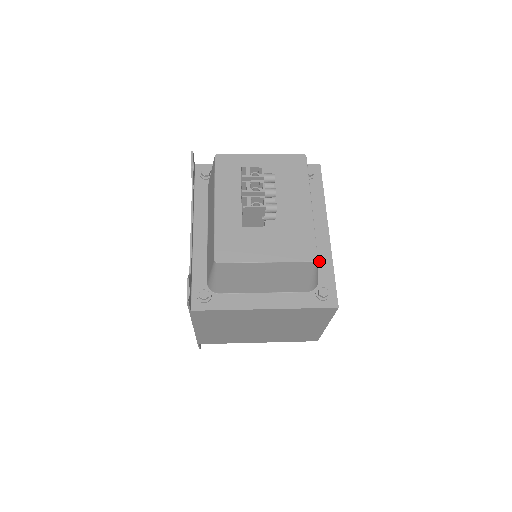
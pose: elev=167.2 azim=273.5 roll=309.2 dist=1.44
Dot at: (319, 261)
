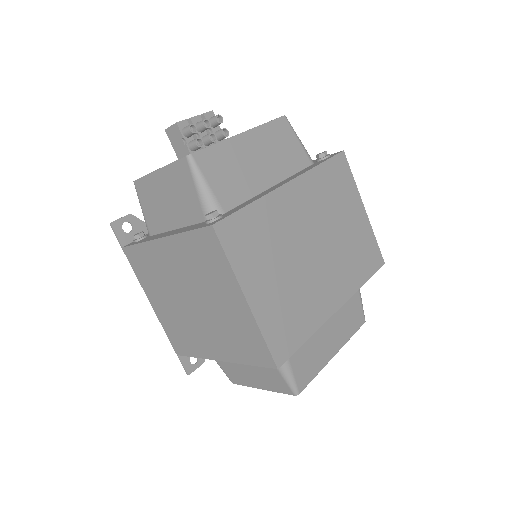
Dot at: (247, 202)
